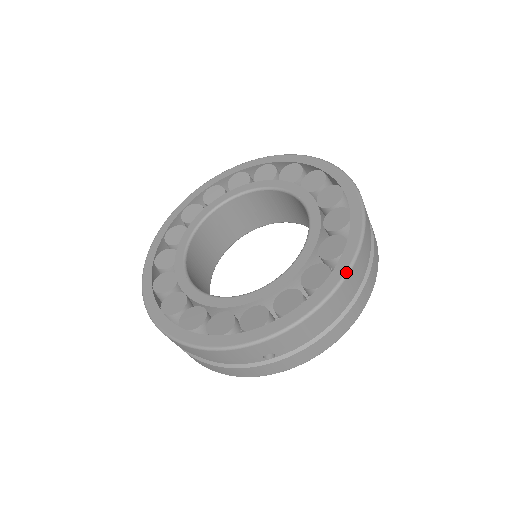
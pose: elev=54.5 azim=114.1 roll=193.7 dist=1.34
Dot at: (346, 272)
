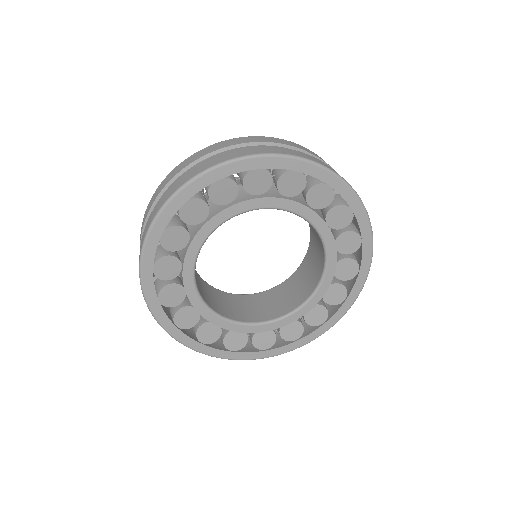
Dot at: occluded
